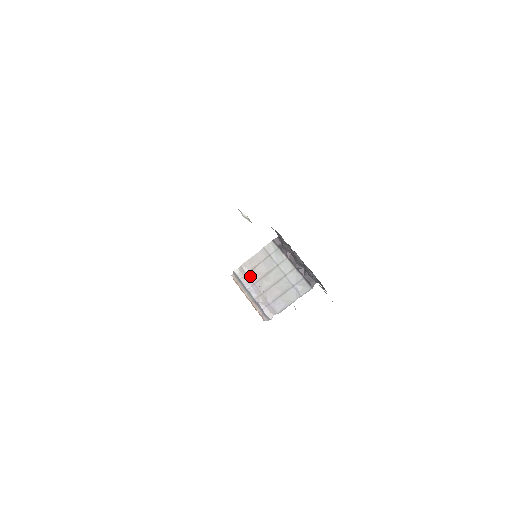
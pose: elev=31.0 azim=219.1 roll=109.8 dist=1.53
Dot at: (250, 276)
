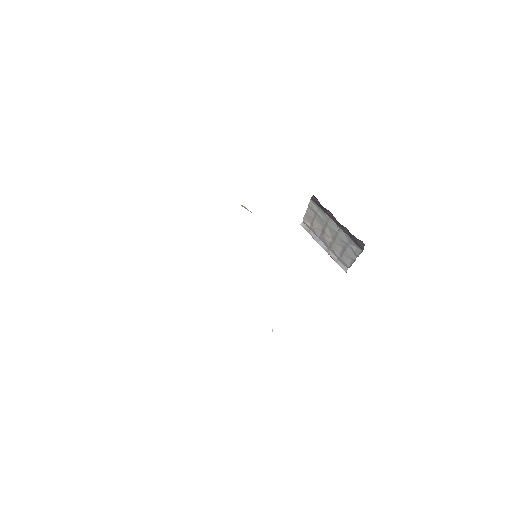
Dot at: (313, 230)
